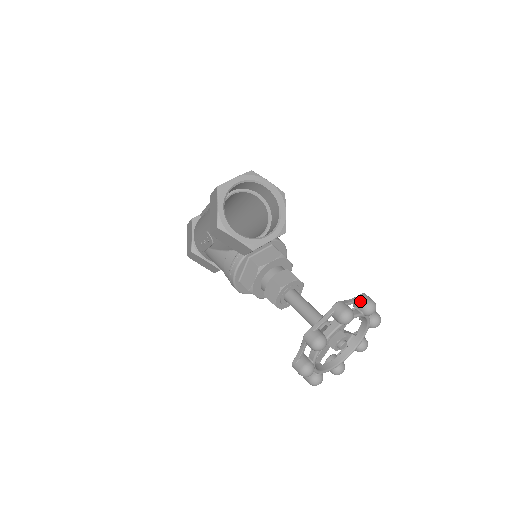
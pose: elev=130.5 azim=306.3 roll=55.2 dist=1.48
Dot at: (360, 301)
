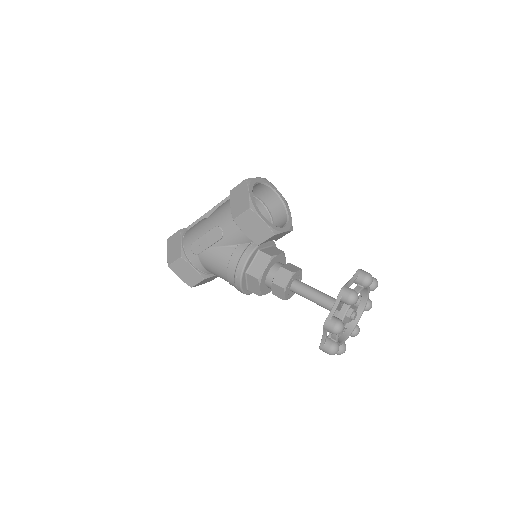
Dot at: occluded
